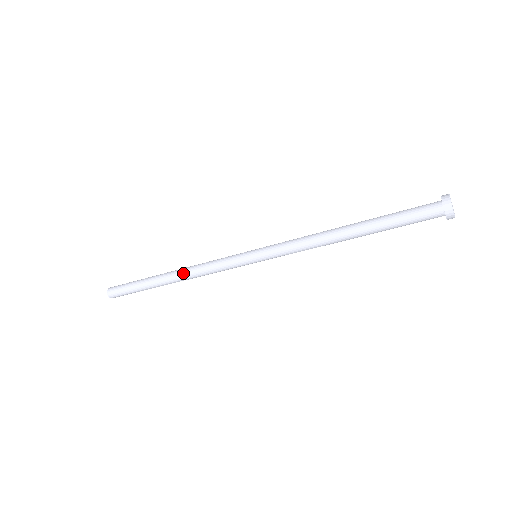
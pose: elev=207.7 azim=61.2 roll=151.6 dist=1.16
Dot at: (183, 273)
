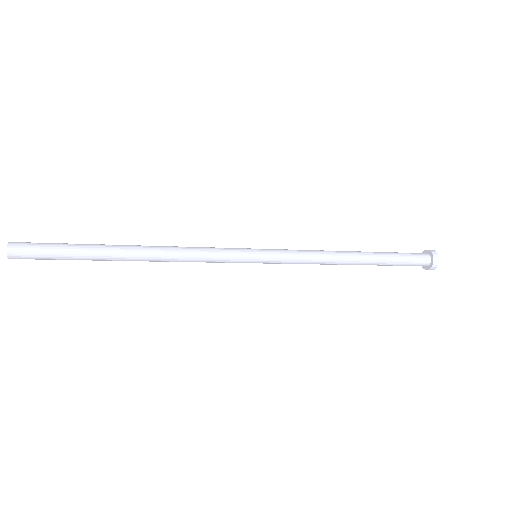
Dot at: occluded
